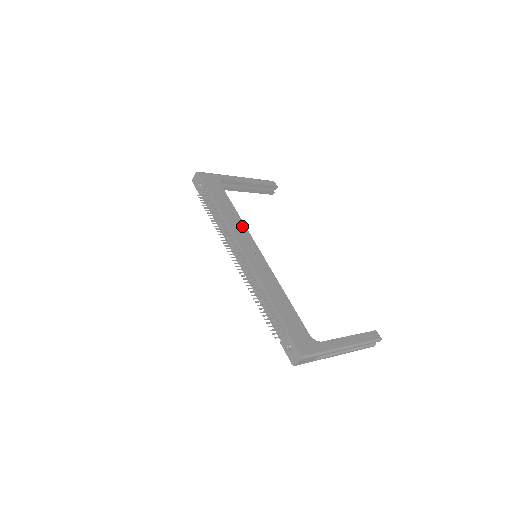
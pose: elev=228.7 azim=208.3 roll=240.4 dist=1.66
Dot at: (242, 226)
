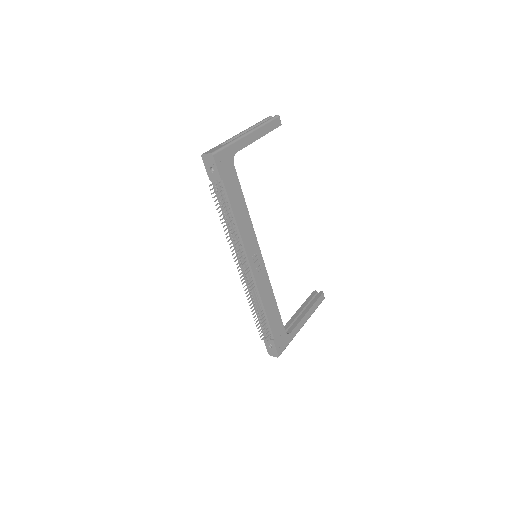
Dot at: (250, 228)
